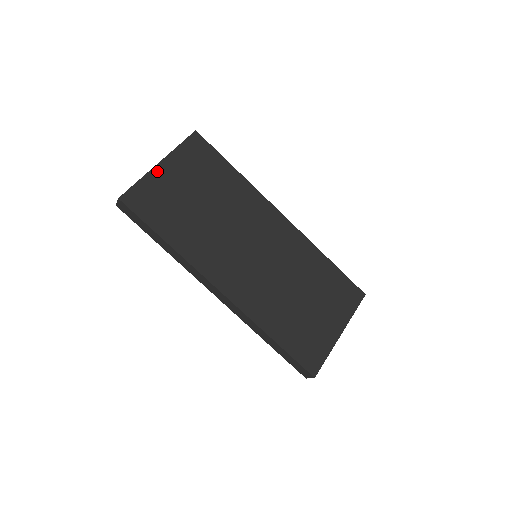
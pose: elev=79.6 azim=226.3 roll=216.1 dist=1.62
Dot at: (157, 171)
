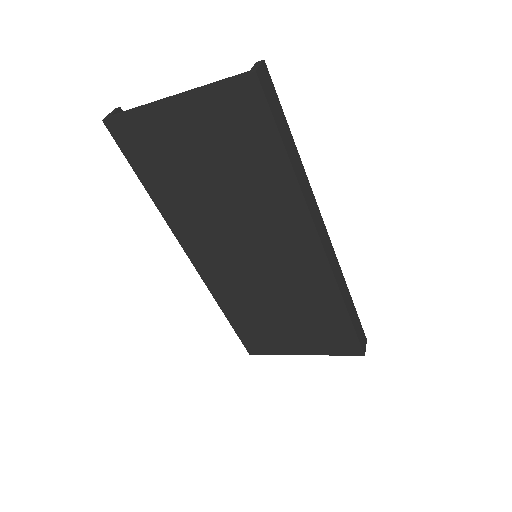
Dot at: (164, 109)
